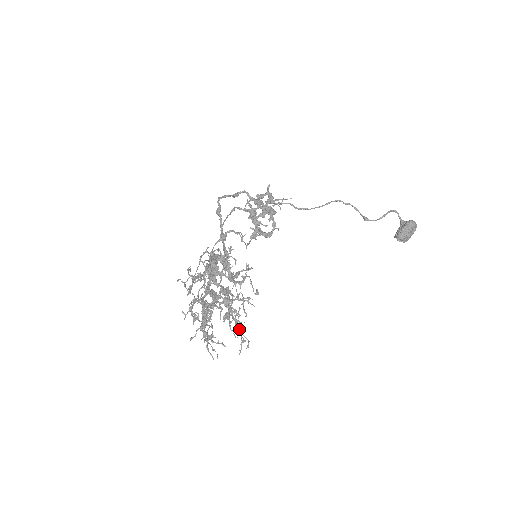
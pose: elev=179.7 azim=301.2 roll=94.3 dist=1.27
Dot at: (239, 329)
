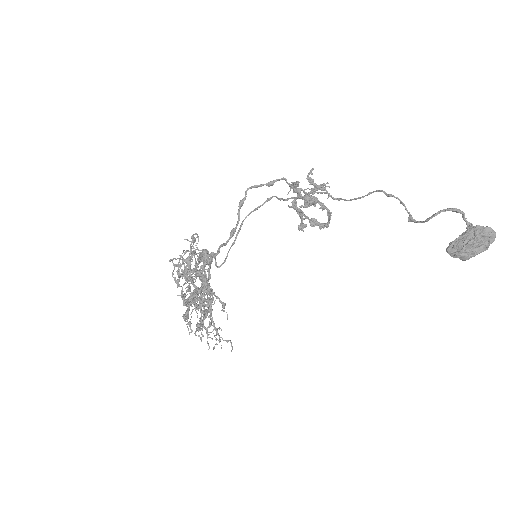
Dot at: (191, 330)
